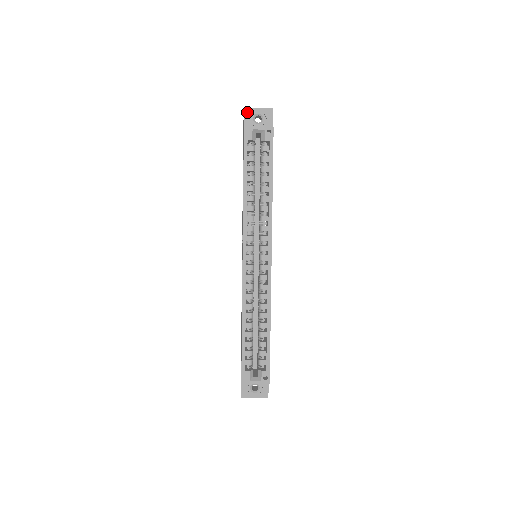
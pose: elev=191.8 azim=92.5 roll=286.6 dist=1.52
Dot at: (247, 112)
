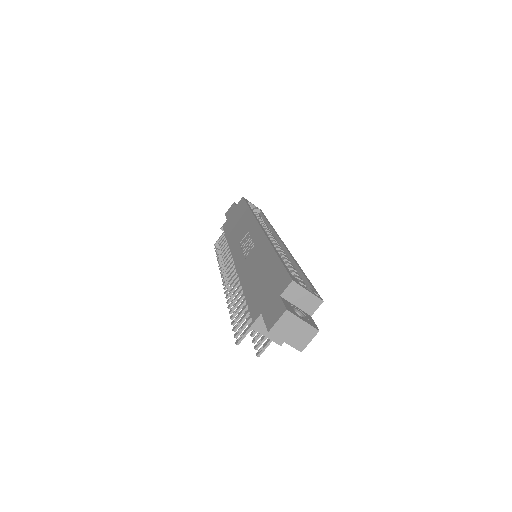
Dot at: (236, 204)
